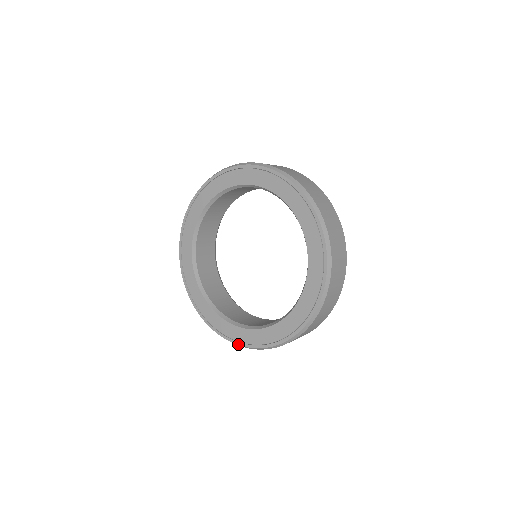
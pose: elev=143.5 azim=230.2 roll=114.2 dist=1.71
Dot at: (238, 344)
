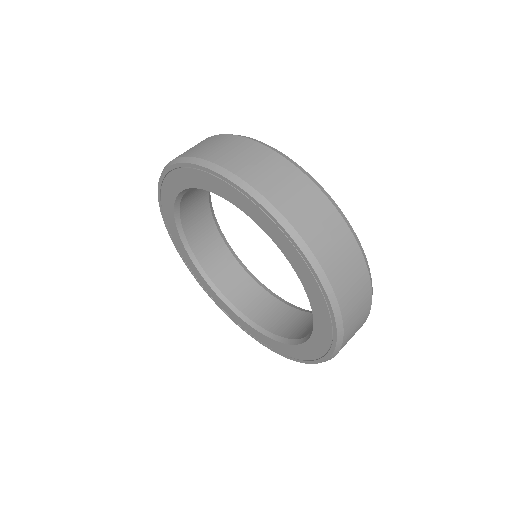
Dot at: occluded
